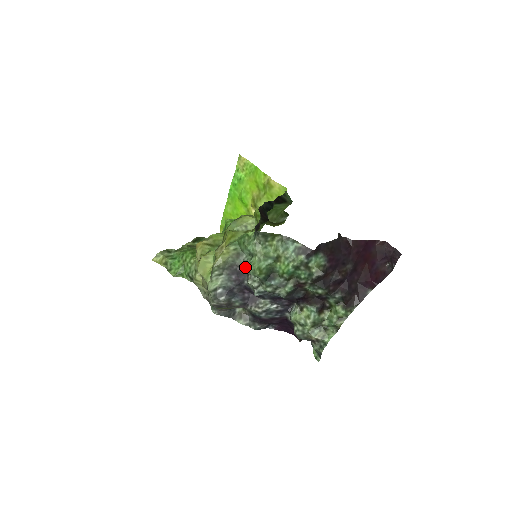
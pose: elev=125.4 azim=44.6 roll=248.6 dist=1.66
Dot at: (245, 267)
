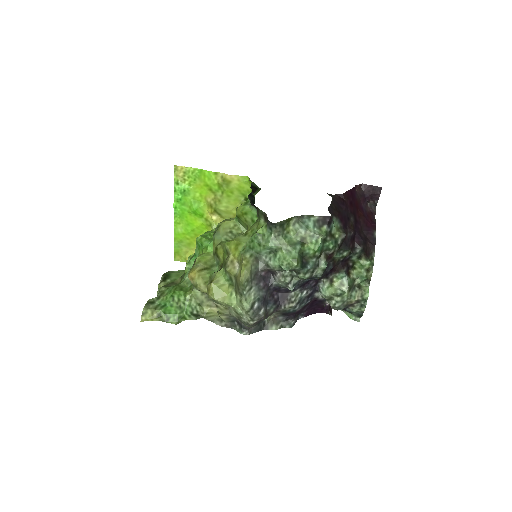
Dot at: (272, 267)
